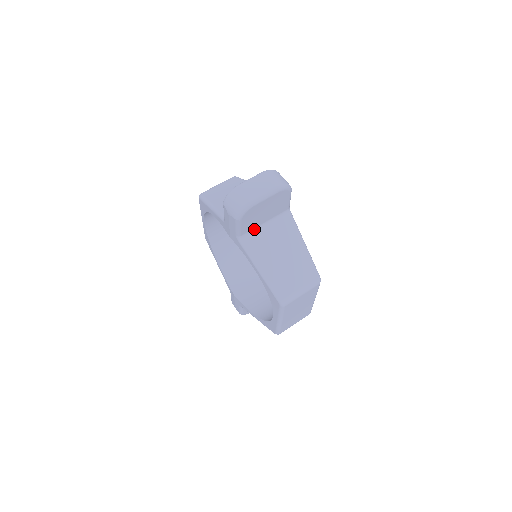
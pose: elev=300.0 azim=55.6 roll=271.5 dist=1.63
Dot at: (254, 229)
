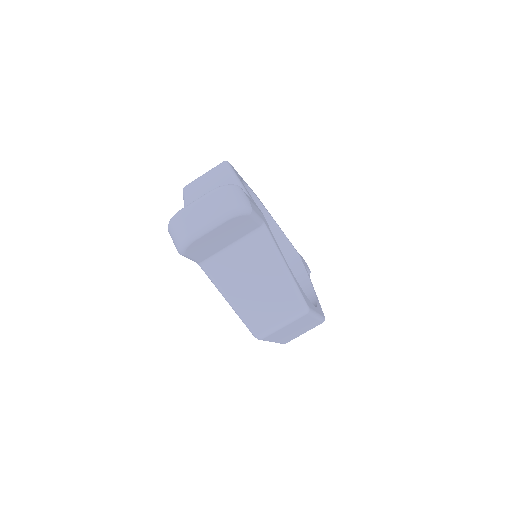
Dot at: (216, 253)
